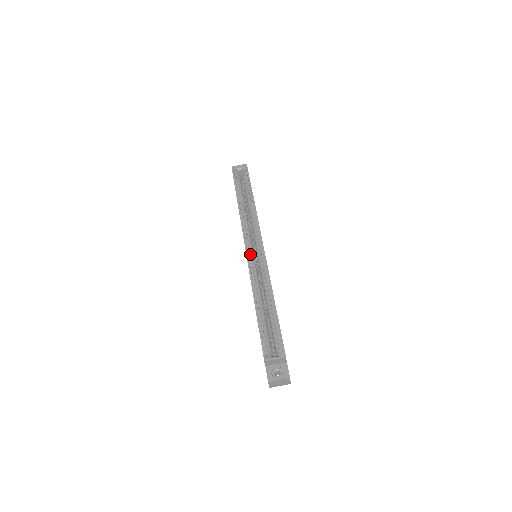
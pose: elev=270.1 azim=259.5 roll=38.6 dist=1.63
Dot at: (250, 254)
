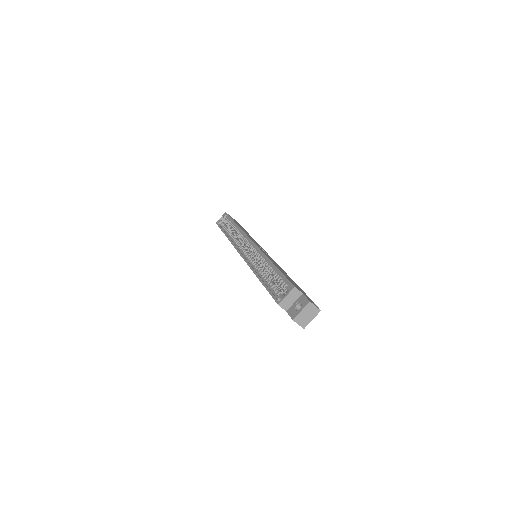
Dot at: (244, 254)
